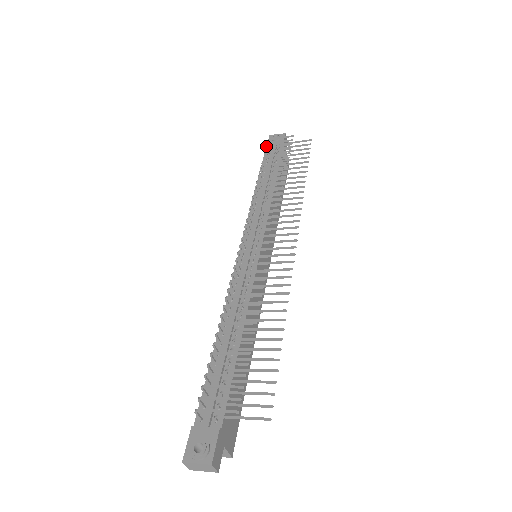
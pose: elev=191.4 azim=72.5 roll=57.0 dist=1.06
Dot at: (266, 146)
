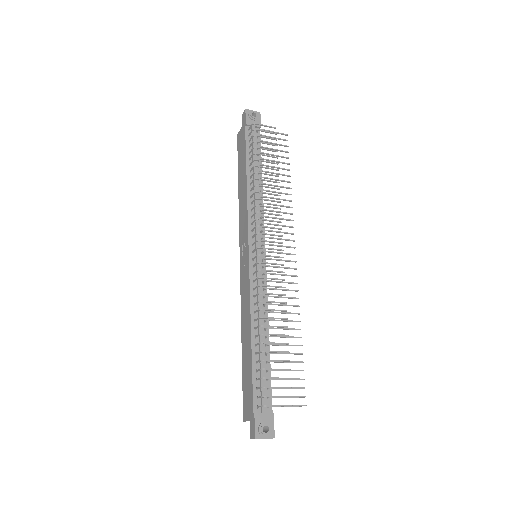
Dot at: (252, 130)
